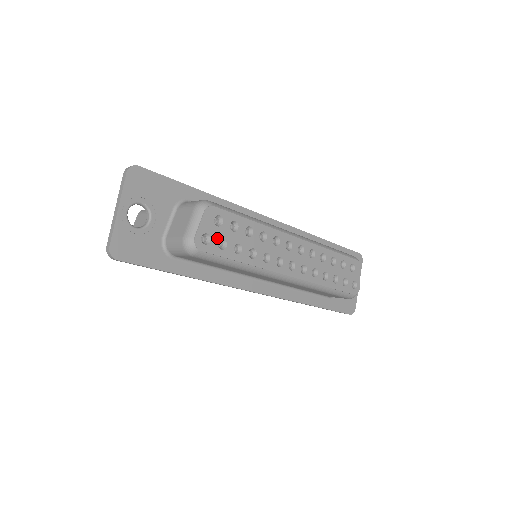
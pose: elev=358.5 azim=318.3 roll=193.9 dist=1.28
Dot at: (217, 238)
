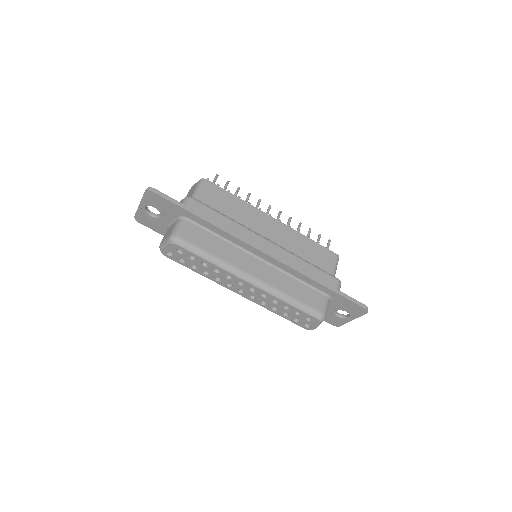
Dot at: (178, 257)
